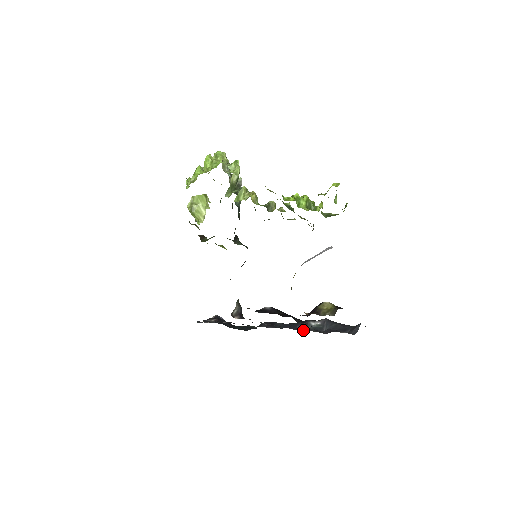
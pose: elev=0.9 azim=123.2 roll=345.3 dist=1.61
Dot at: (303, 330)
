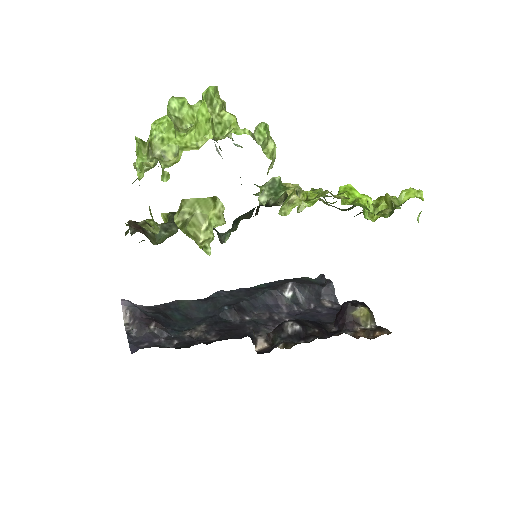
Dot at: (287, 311)
